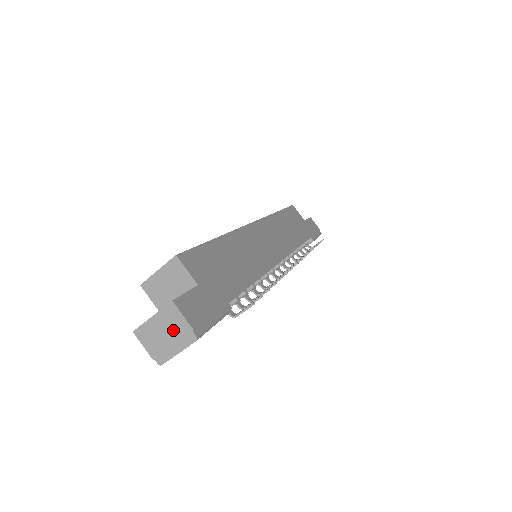
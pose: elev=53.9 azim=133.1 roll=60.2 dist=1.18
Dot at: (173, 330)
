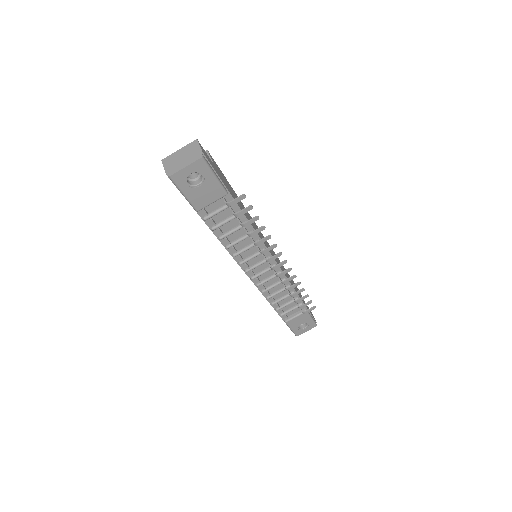
Dot at: (189, 154)
